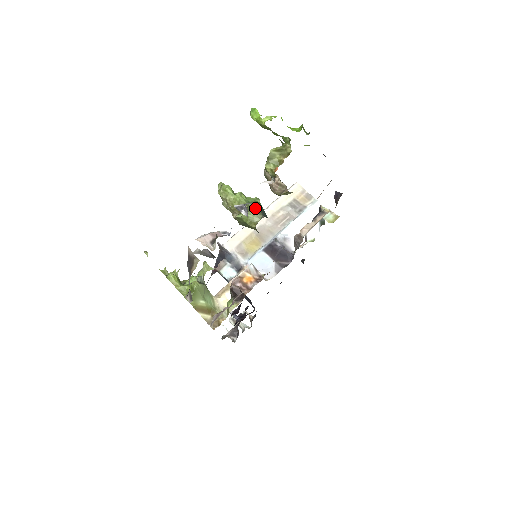
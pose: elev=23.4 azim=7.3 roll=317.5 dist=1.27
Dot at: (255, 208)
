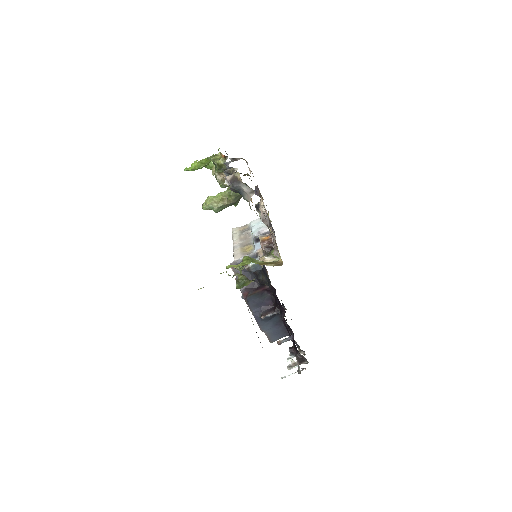
Dot at: occluded
